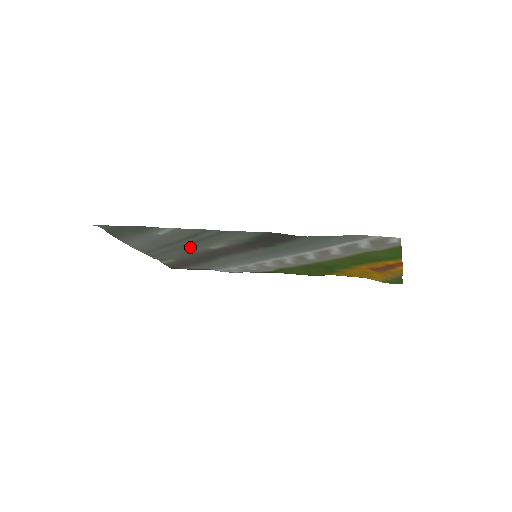
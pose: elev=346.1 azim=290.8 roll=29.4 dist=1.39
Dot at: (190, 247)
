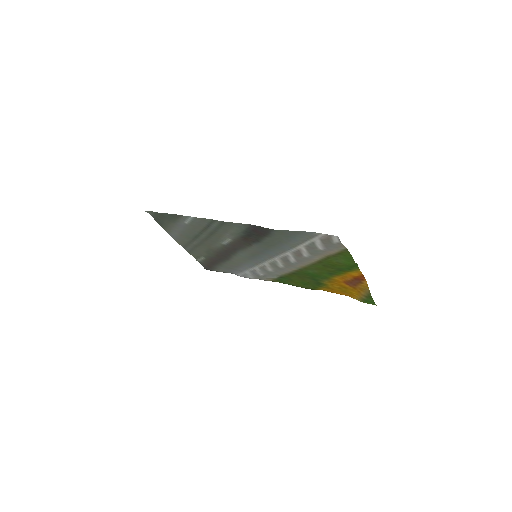
Dot at: (210, 241)
